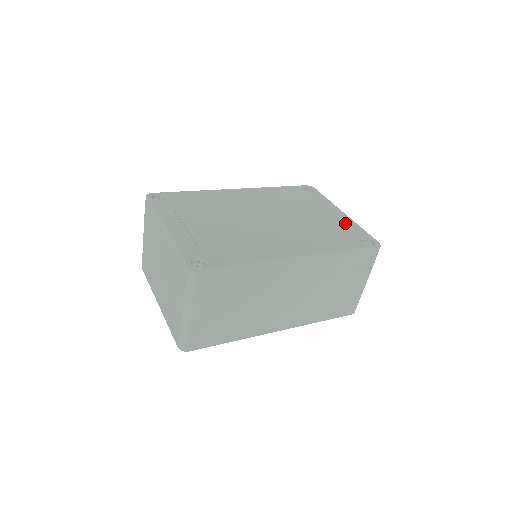
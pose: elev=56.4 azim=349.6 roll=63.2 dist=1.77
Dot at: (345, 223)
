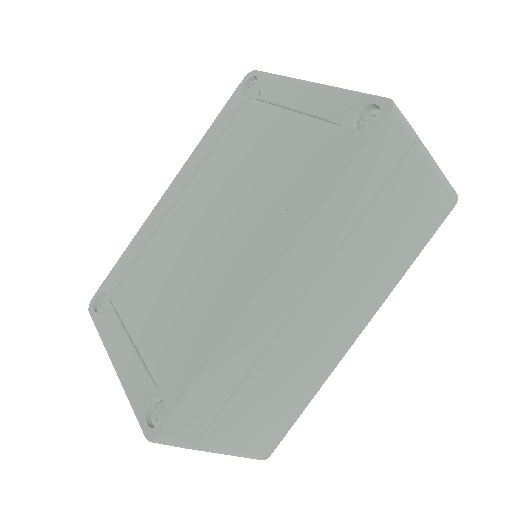
Dot at: (317, 108)
